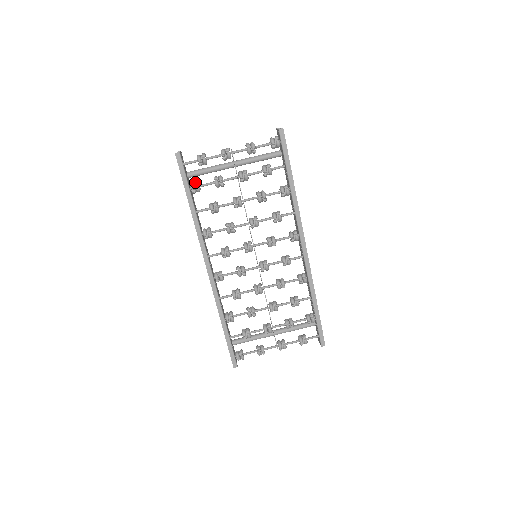
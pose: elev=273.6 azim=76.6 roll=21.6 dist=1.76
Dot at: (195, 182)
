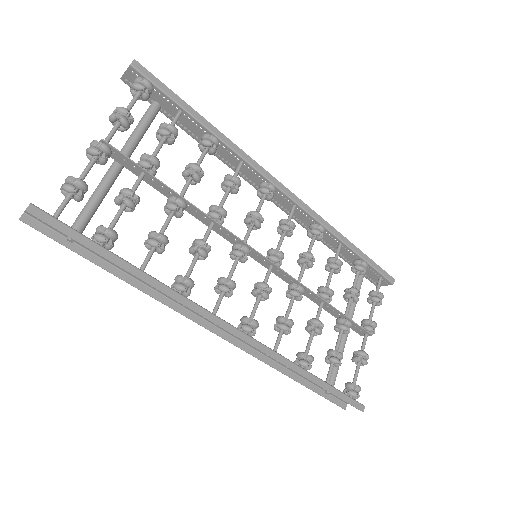
Dot at: (98, 229)
